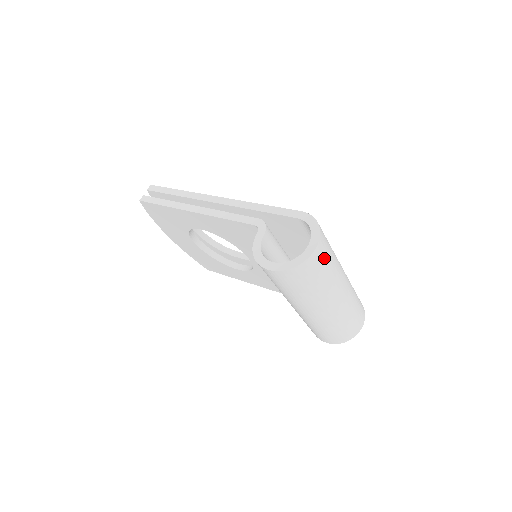
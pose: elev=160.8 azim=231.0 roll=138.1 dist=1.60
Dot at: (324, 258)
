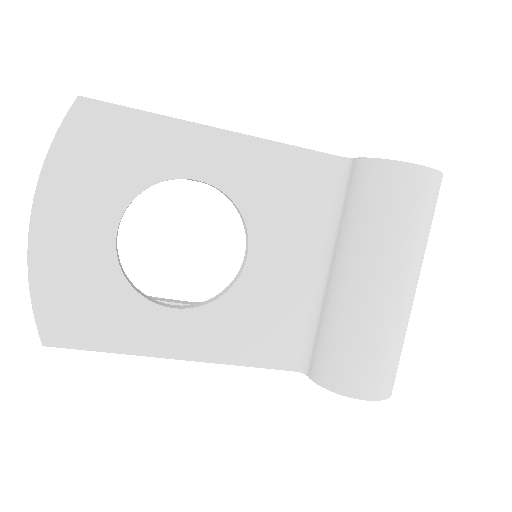
Dot at: occluded
